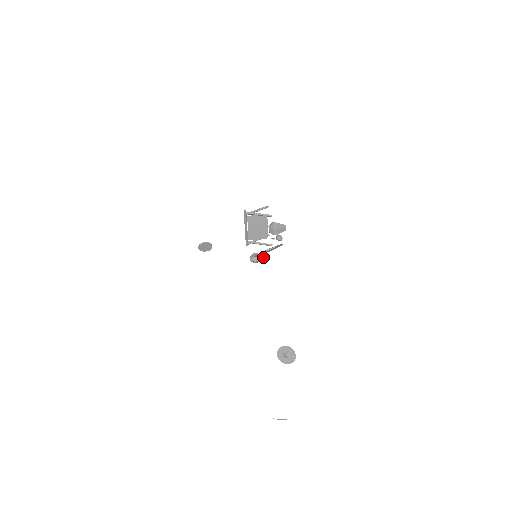
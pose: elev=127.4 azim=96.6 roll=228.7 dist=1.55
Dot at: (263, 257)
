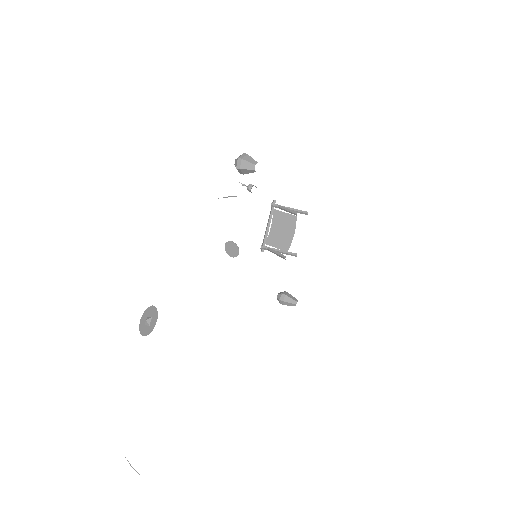
Dot at: (293, 300)
